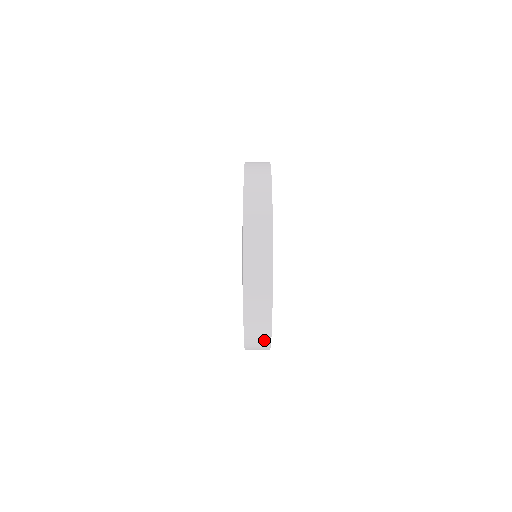
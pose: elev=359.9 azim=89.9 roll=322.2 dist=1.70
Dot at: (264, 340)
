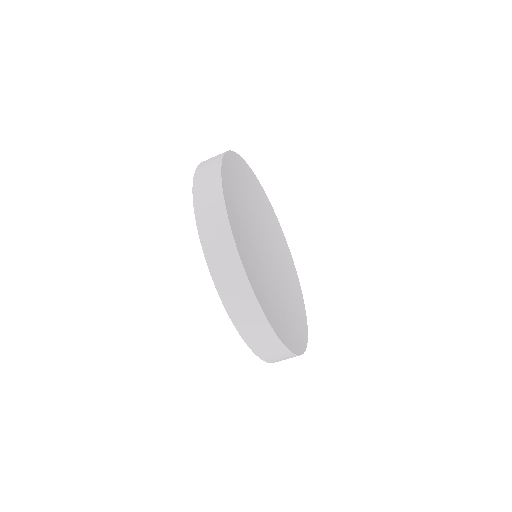
Dot at: (214, 171)
